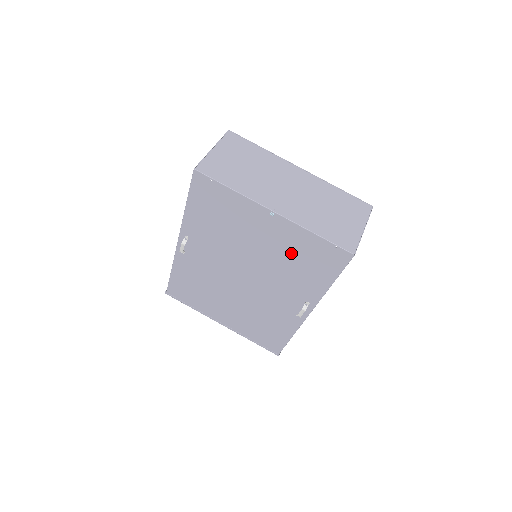
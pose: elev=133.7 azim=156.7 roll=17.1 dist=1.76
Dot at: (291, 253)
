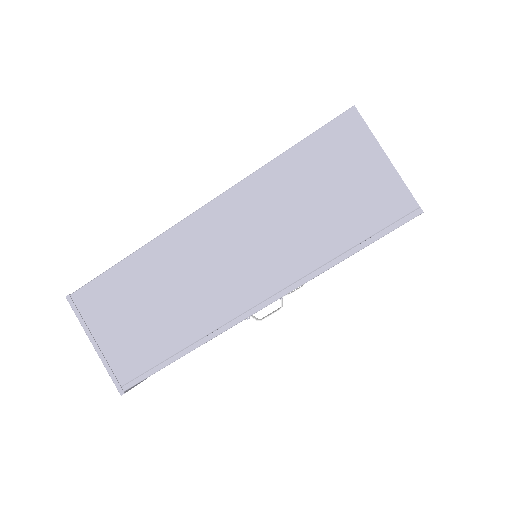
Dot at: occluded
